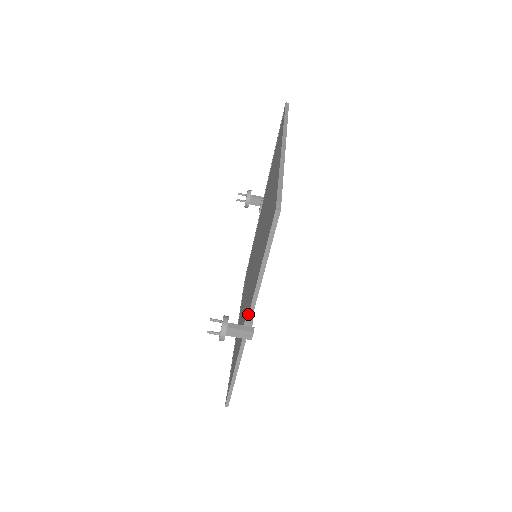
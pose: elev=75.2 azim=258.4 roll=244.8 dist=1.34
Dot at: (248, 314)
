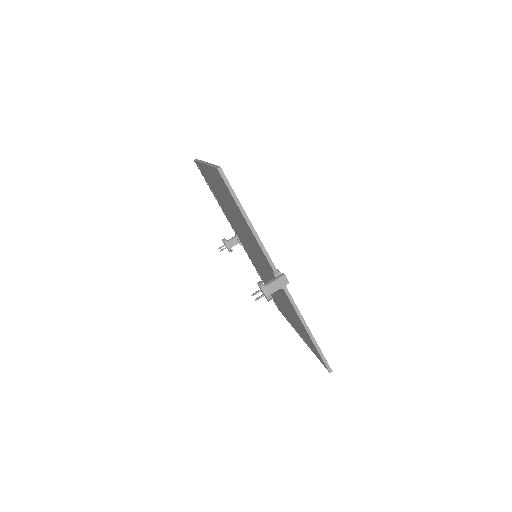
Dot at: (270, 266)
